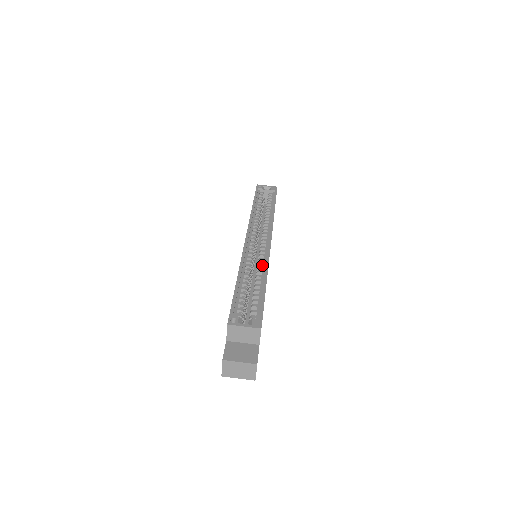
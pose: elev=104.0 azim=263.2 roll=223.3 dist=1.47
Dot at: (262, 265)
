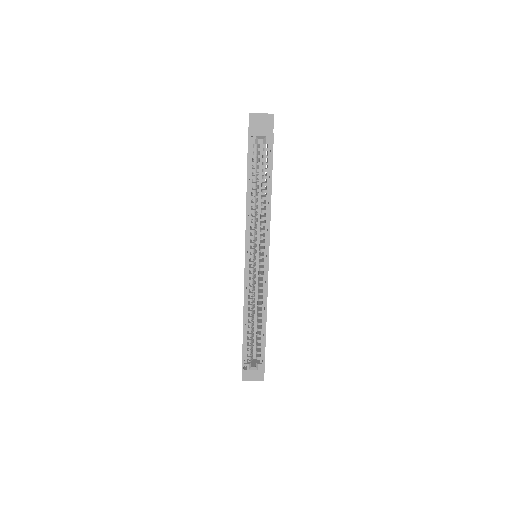
Dot at: occluded
